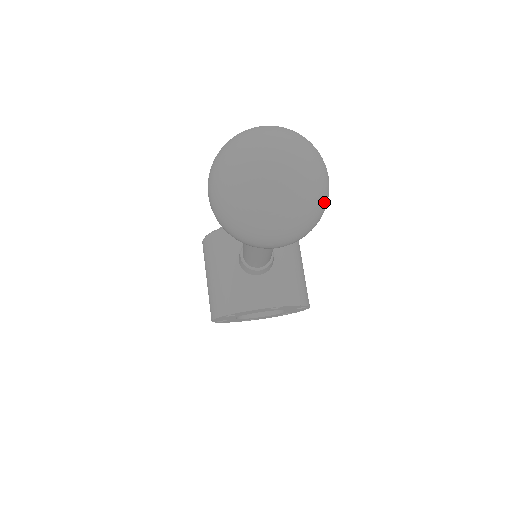
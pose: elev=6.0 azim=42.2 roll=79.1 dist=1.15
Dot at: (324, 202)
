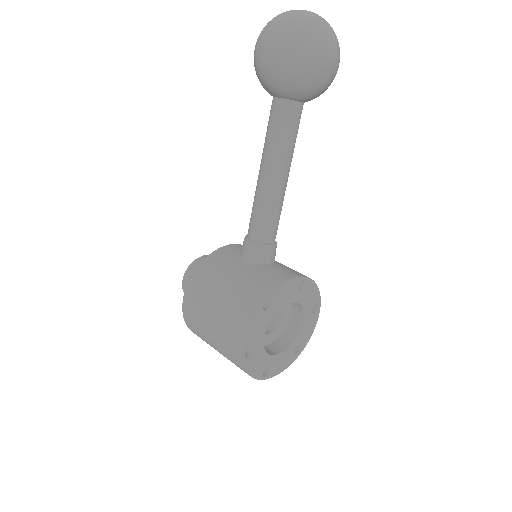
Dot at: occluded
